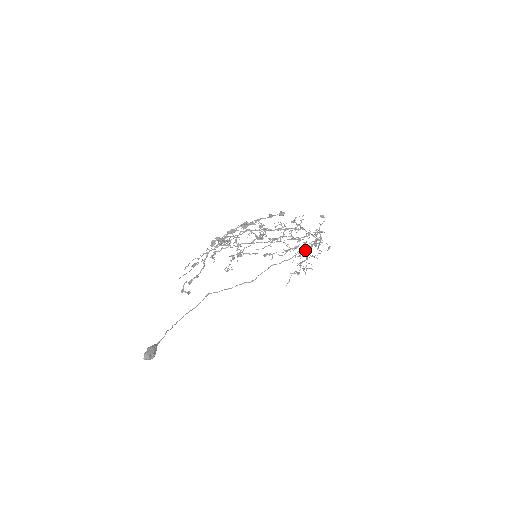
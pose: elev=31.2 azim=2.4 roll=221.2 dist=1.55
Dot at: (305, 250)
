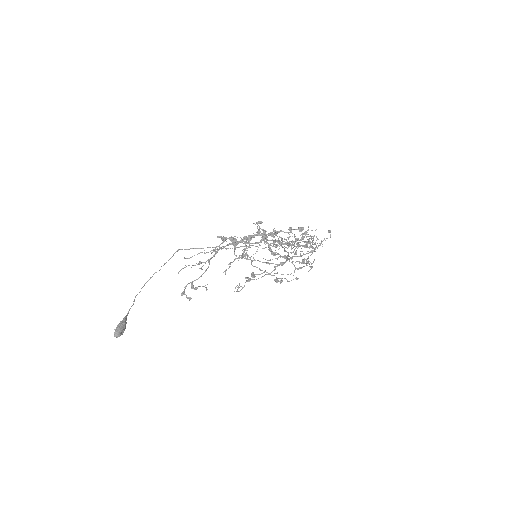
Dot at: (292, 242)
